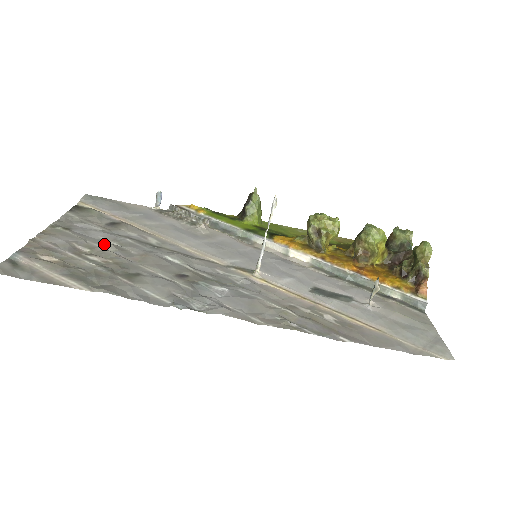
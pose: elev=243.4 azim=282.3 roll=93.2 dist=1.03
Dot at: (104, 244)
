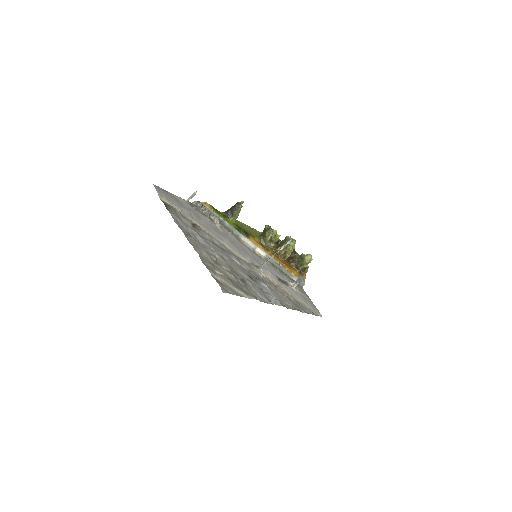
Dot at: (214, 252)
